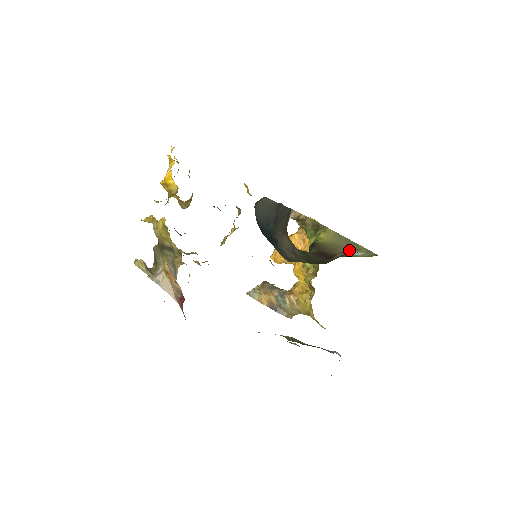
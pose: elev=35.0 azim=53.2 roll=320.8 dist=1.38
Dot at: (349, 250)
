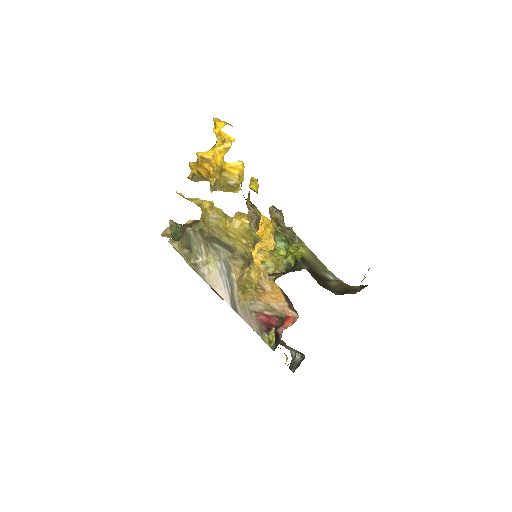
Dot at: (323, 271)
